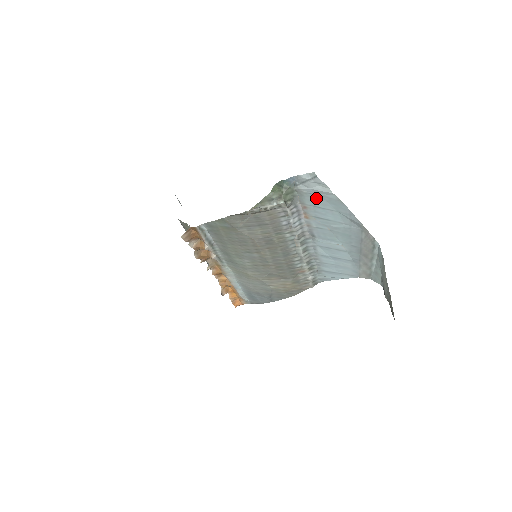
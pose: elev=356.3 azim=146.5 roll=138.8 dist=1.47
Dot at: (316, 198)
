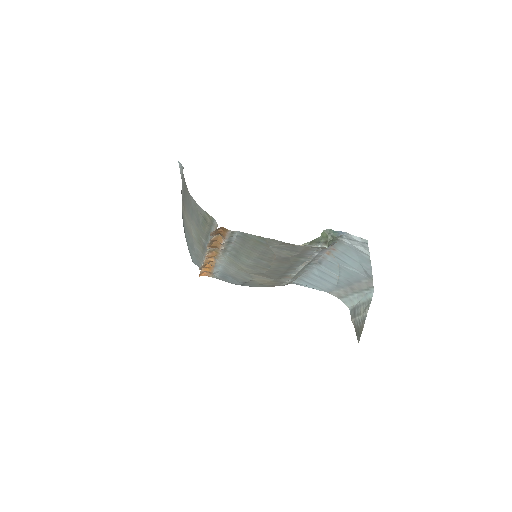
Dot at: (350, 250)
